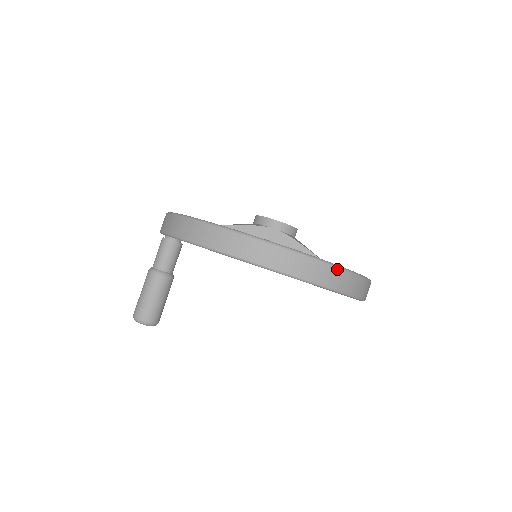
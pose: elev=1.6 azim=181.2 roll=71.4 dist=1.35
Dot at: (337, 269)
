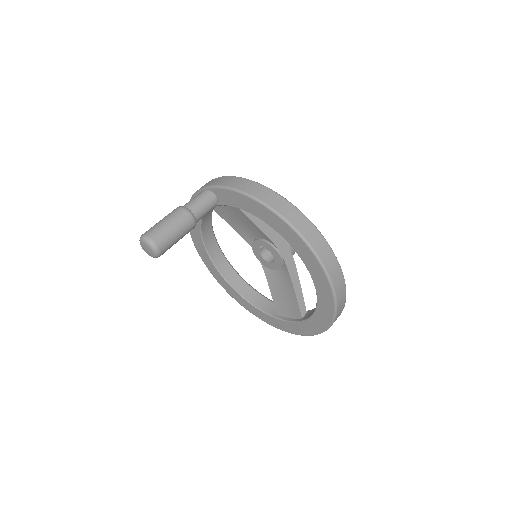
Dot at: (345, 302)
